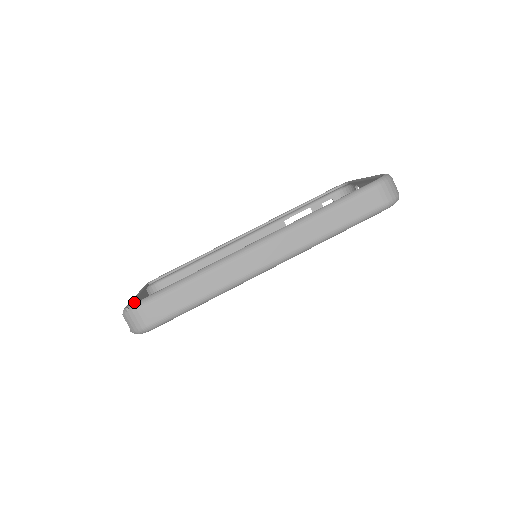
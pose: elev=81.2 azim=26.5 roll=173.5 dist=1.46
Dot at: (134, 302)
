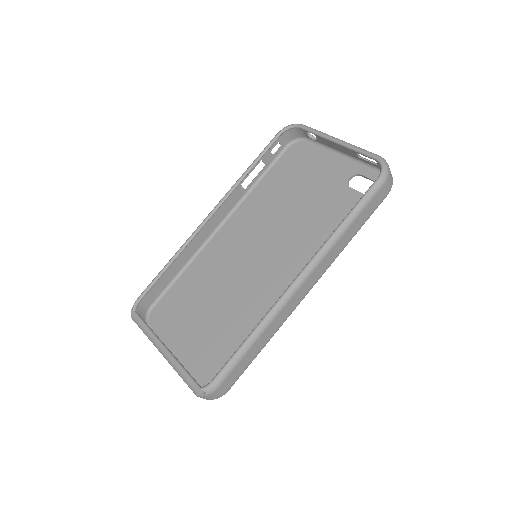
Dot at: (187, 371)
